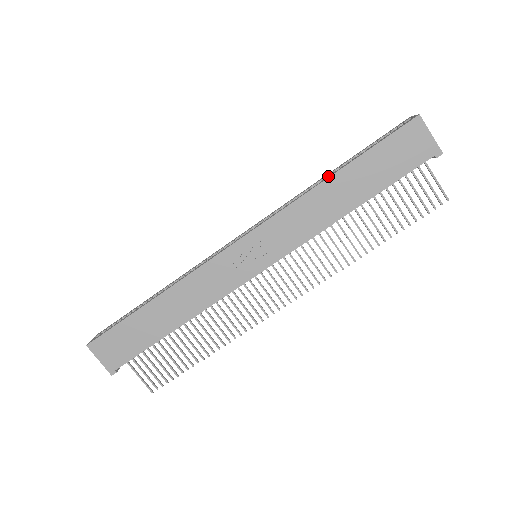
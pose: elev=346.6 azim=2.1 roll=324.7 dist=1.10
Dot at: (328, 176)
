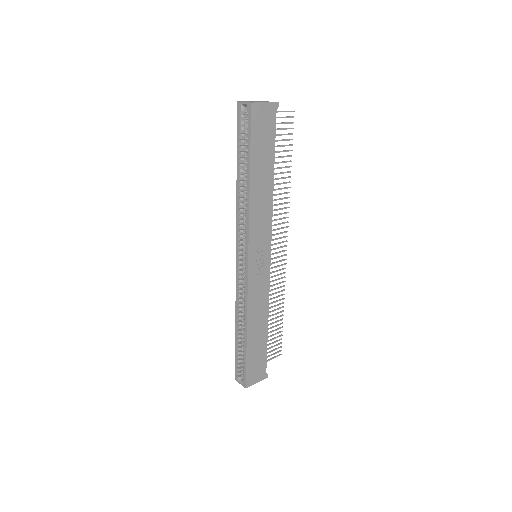
Dot at: occluded
